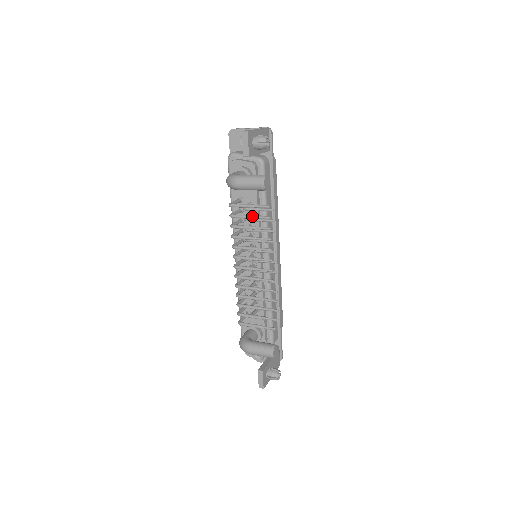
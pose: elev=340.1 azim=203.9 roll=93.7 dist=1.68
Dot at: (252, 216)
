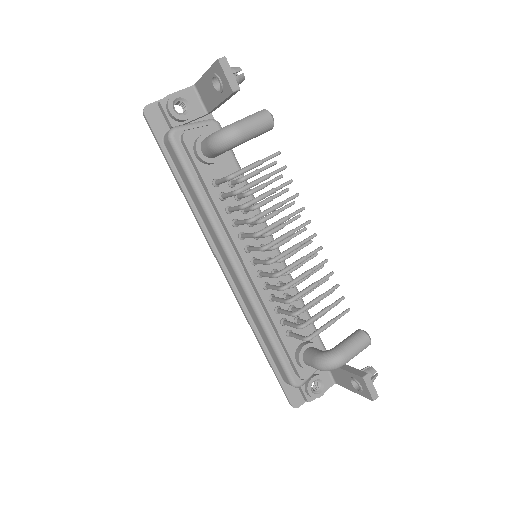
Dot at: (266, 175)
